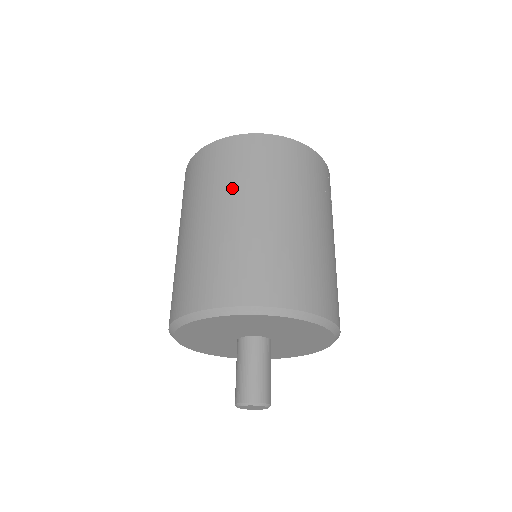
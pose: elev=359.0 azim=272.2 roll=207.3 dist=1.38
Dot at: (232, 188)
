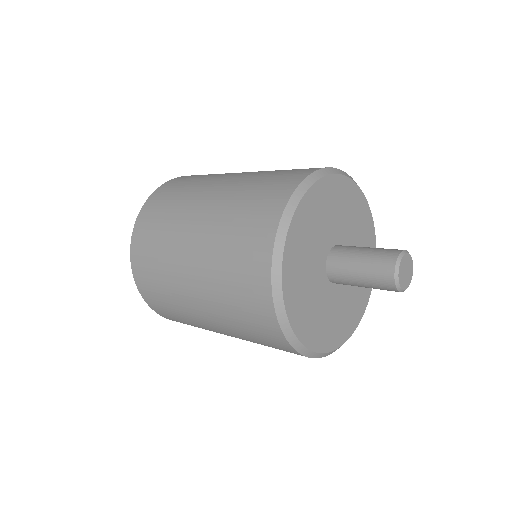
Dot at: occluded
